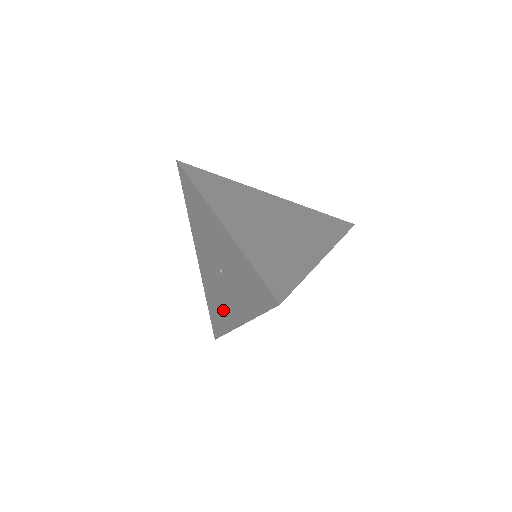
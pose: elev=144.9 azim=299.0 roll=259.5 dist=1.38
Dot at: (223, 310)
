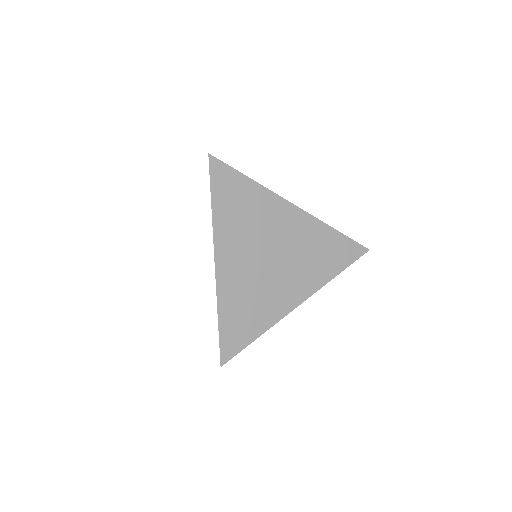
Dot at: occluded
